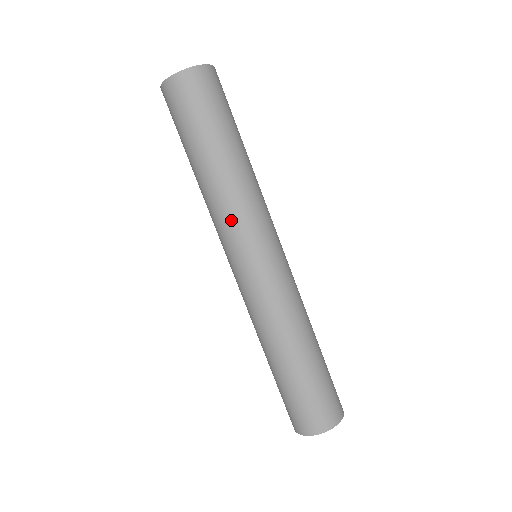
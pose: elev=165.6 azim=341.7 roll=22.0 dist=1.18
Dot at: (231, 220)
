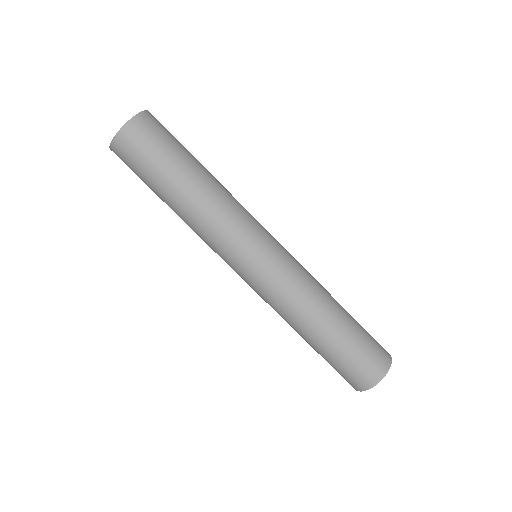
Dot at: (223, 233)
